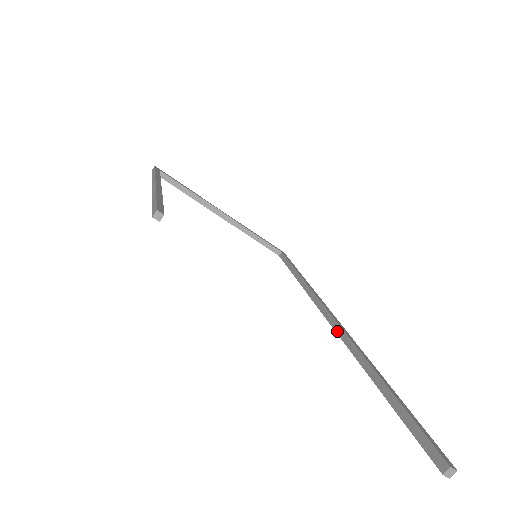
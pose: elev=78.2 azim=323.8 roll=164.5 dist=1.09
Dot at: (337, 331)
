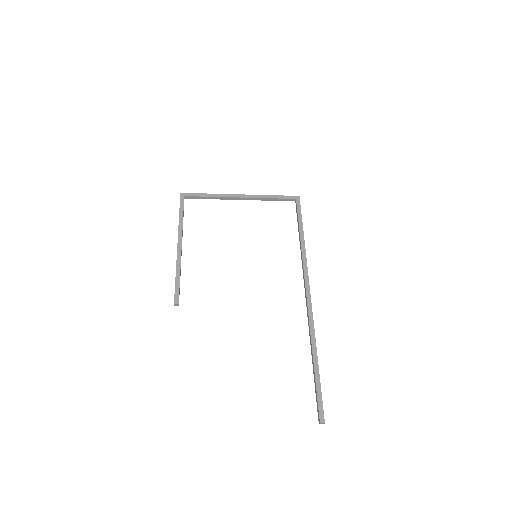
Dot at: (307, 309)
